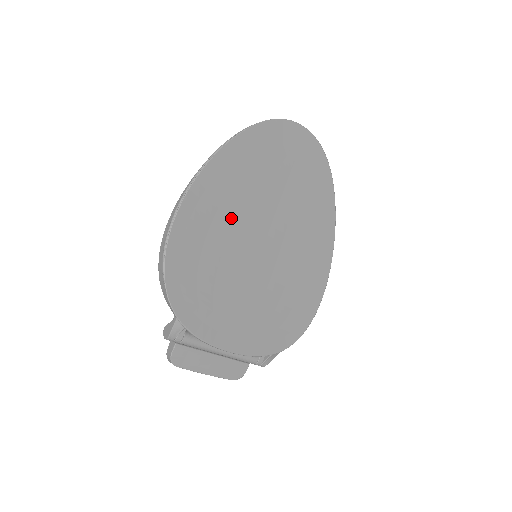
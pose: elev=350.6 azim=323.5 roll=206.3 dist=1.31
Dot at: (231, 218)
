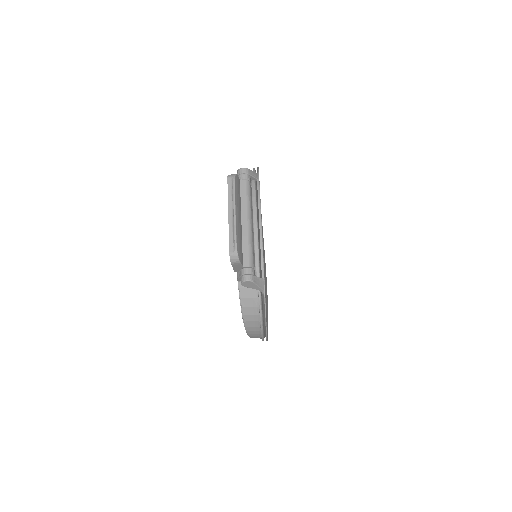
Dot at: occluded
